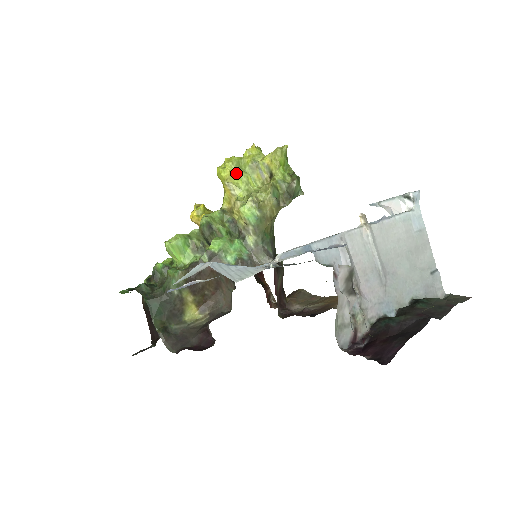
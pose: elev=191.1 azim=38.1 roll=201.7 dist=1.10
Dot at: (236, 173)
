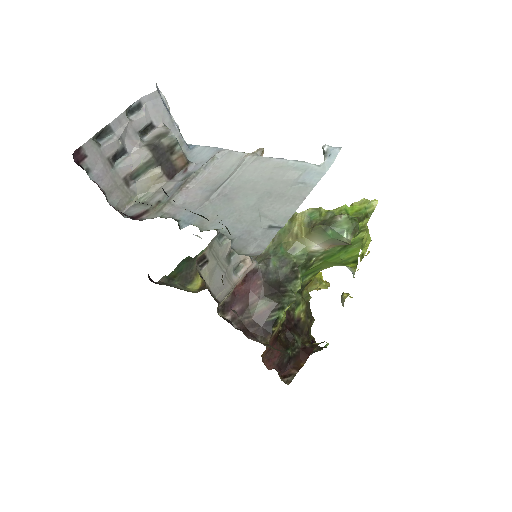
Dot at: occluded
